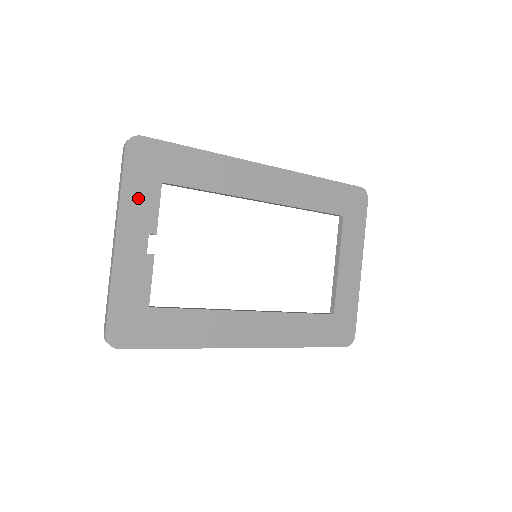
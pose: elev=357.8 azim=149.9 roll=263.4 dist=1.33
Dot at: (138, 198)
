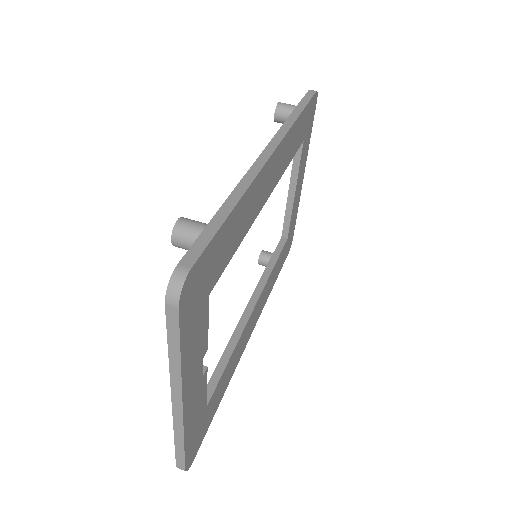
Dot at: (194, 342)
